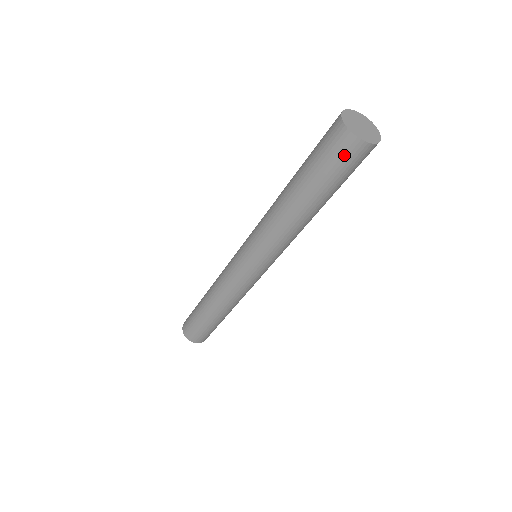
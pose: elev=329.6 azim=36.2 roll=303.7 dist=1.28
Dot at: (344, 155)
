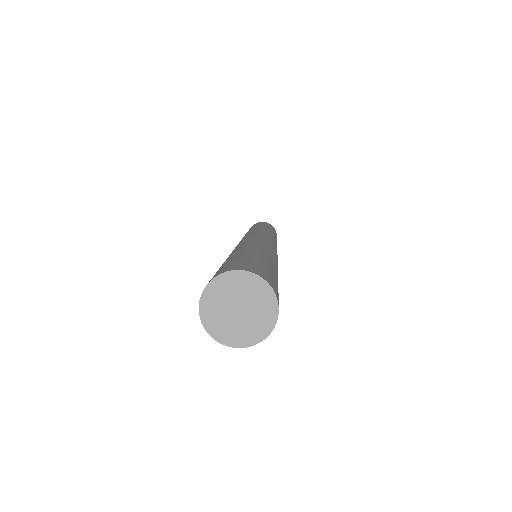
Dot at: occluded
